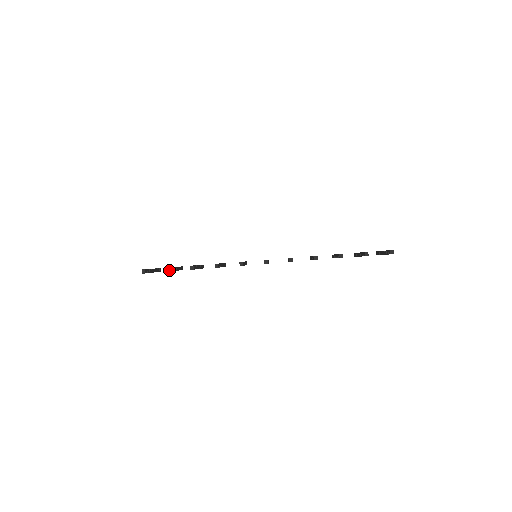
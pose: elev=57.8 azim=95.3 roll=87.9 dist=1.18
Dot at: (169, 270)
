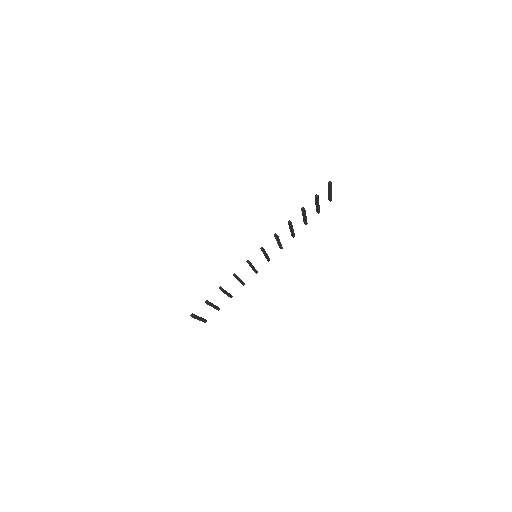
Dot at: (207, 302)
